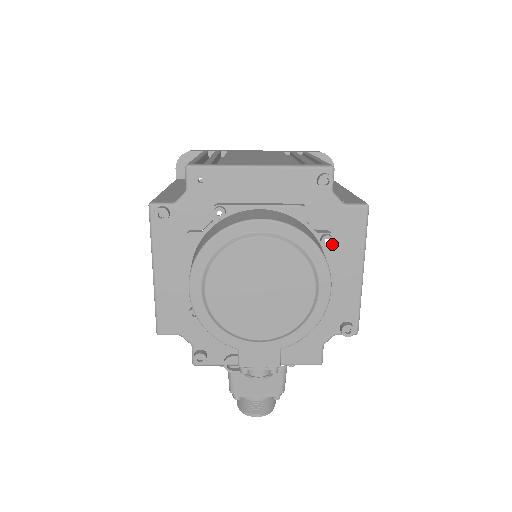
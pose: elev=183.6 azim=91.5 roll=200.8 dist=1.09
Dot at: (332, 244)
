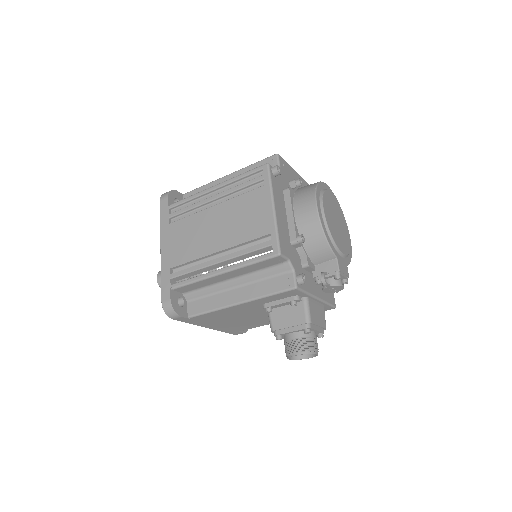
Dot at: occluded
